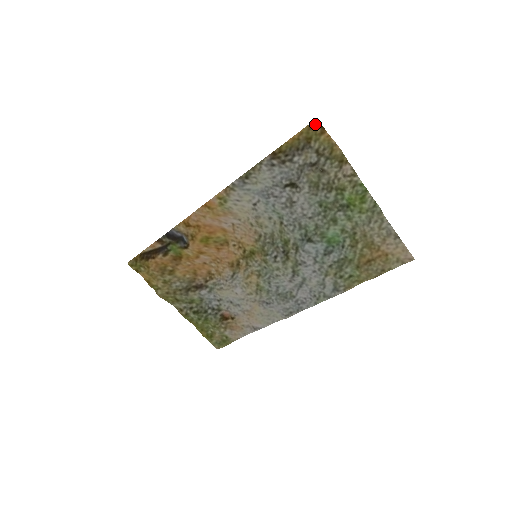
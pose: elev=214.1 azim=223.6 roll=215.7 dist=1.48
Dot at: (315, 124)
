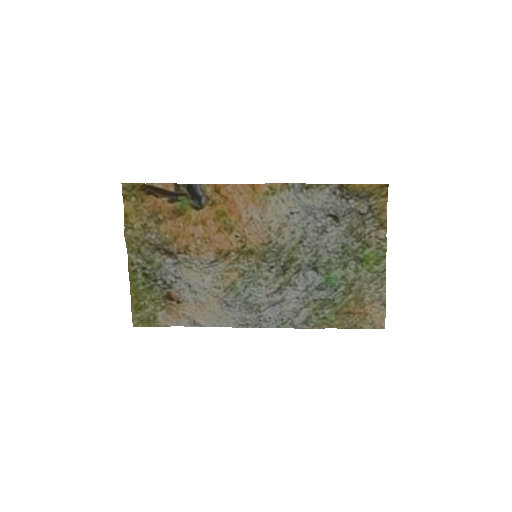
Dot at: (385, 187)
